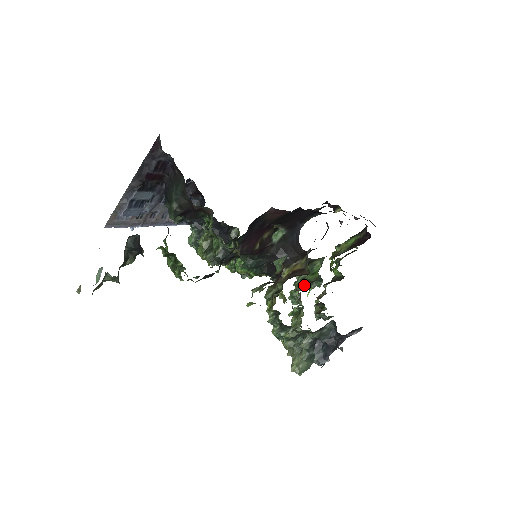
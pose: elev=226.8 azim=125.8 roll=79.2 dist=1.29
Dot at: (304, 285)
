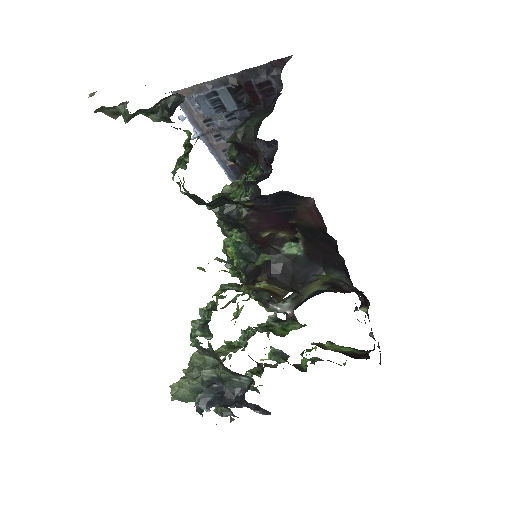
Dot at: (266, 330)
